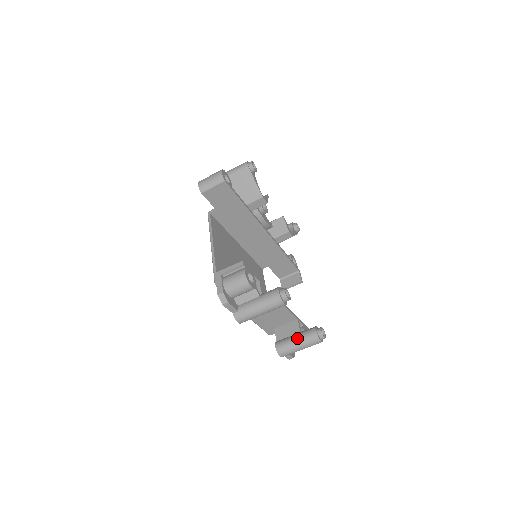
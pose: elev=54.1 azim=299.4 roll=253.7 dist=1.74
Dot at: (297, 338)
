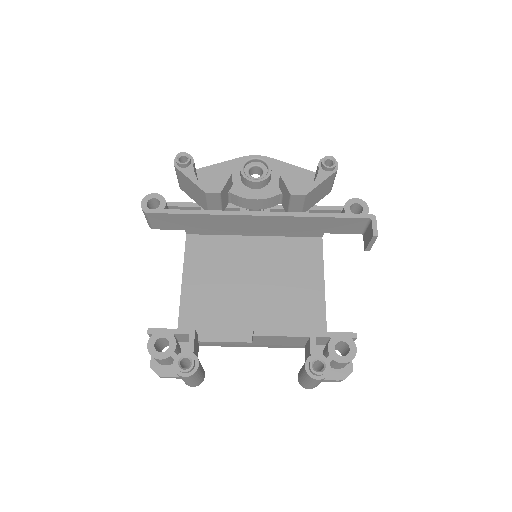
Dot at: (301, 372)
